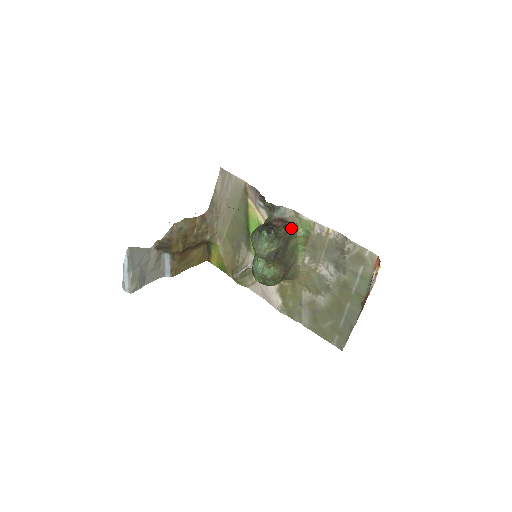
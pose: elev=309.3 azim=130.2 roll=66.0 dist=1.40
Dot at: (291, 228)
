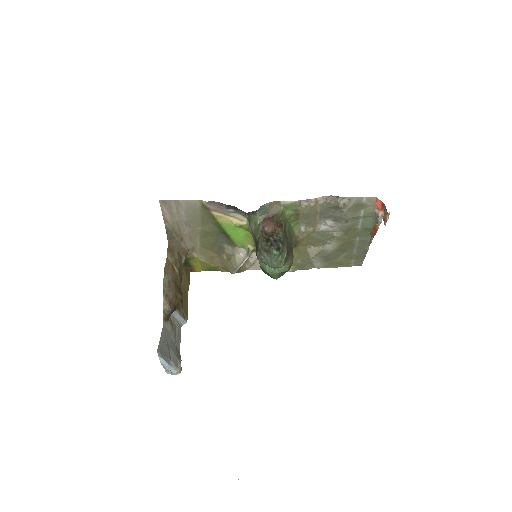
Dot at: (281, 219)
